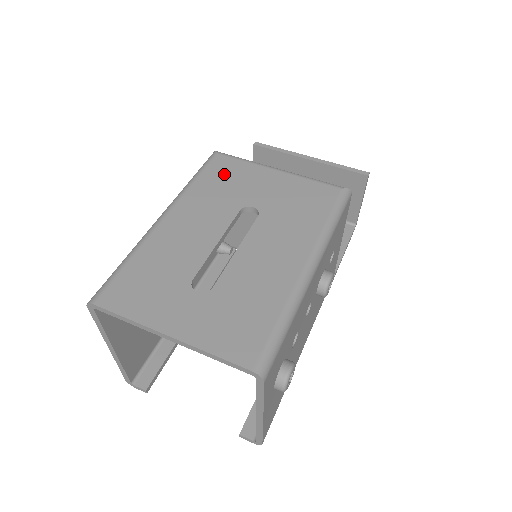
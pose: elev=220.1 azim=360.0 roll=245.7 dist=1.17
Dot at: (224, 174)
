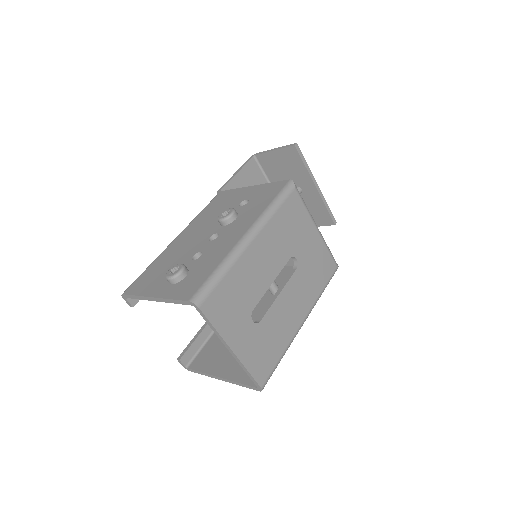
Dot at: (293, 215)
